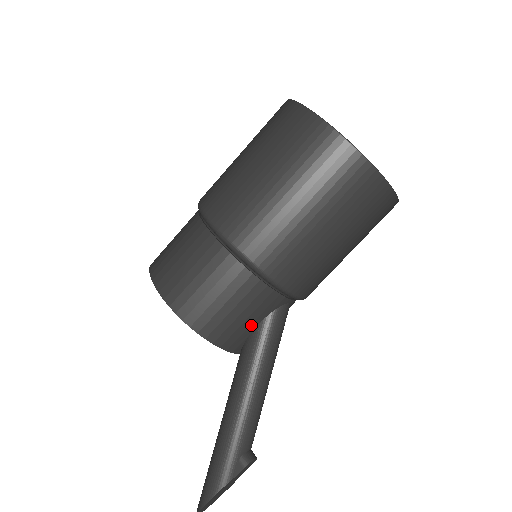
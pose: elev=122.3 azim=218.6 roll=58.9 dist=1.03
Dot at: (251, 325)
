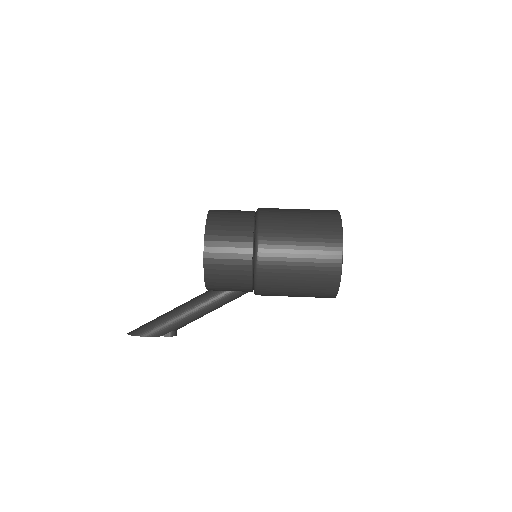
Dot at: (228, 290)
